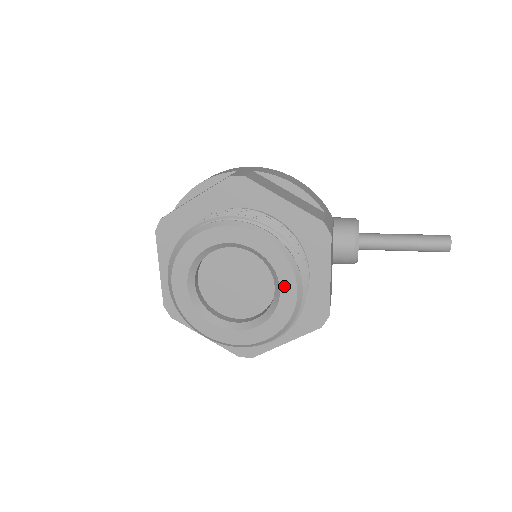
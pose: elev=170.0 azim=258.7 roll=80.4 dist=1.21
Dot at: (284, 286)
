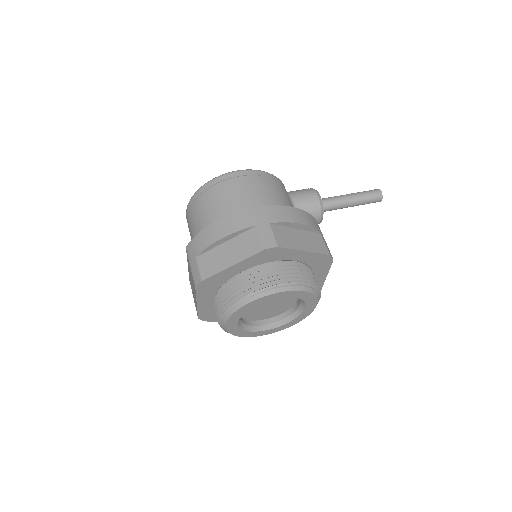
Dot at: (308, 306)
